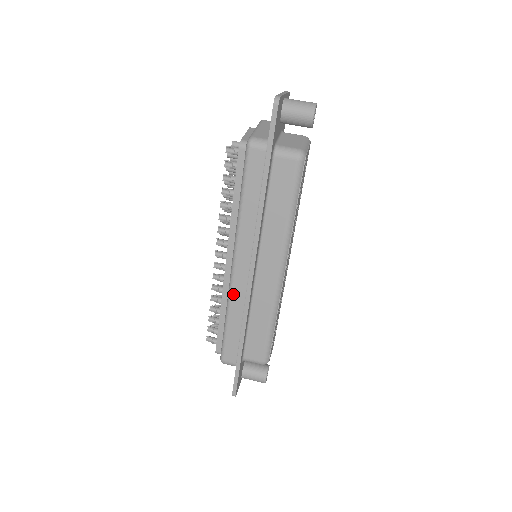
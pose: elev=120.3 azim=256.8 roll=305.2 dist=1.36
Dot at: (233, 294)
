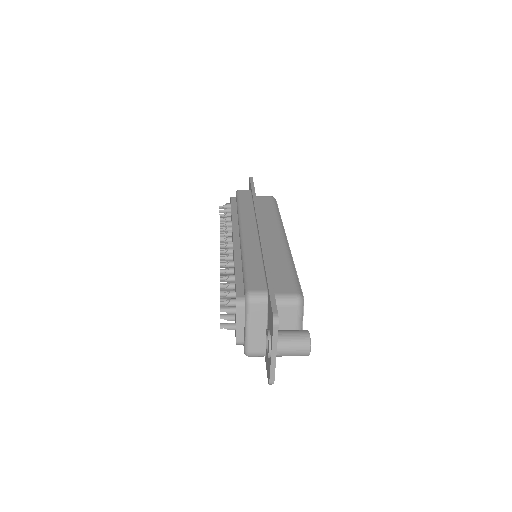
Dot at: (246, 244)
